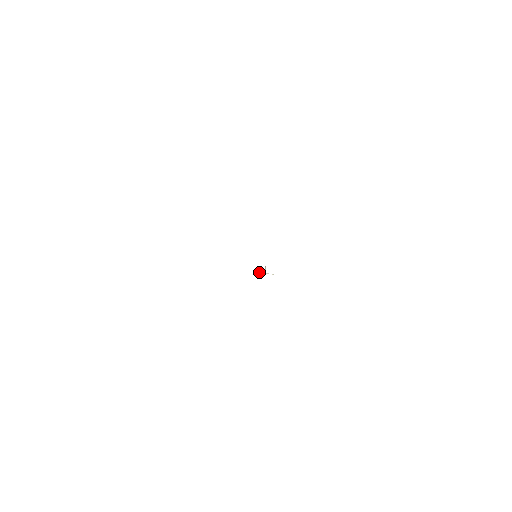
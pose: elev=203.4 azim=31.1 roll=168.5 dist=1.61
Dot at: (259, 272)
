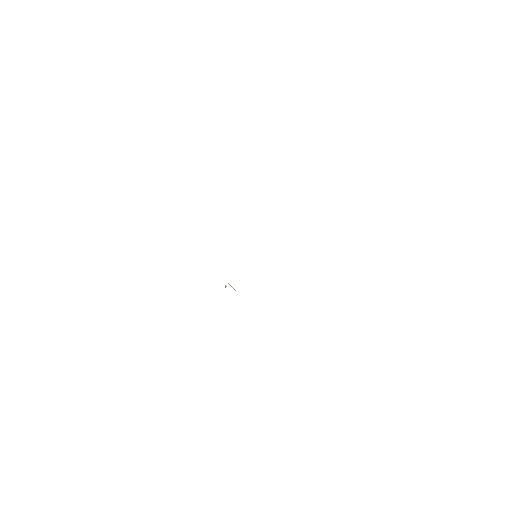
Dot at: occluded
